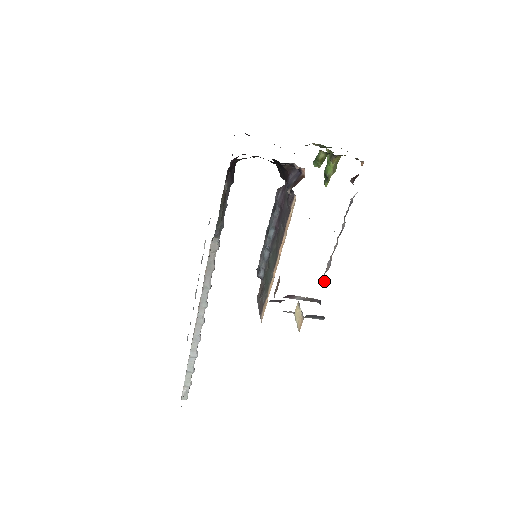
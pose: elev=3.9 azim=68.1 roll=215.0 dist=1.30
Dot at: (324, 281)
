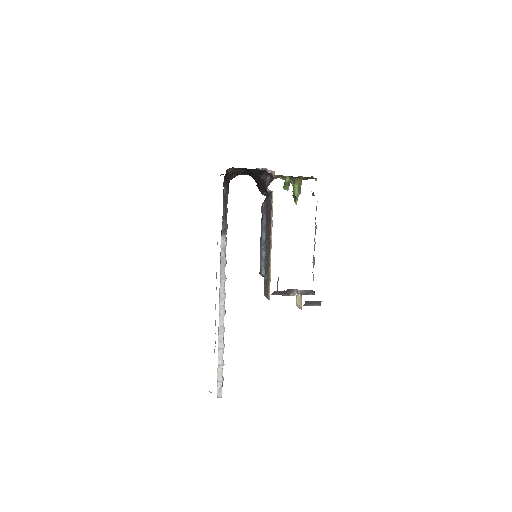
Dot at: (313, 277)
